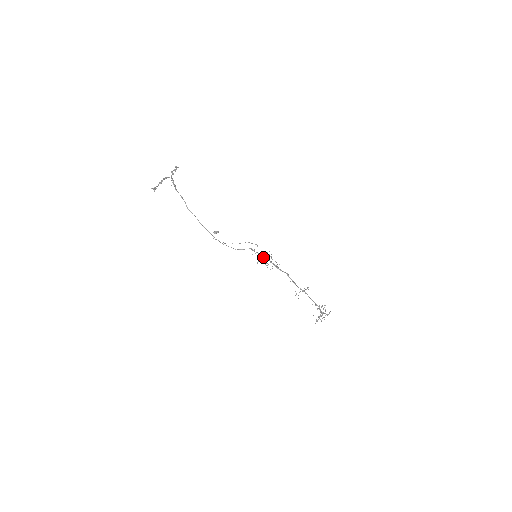
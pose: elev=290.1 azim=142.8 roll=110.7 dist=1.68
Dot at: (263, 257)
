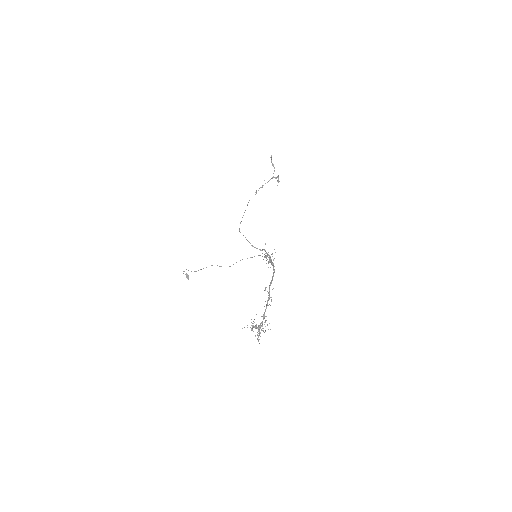
Dot at: (265, 256)
